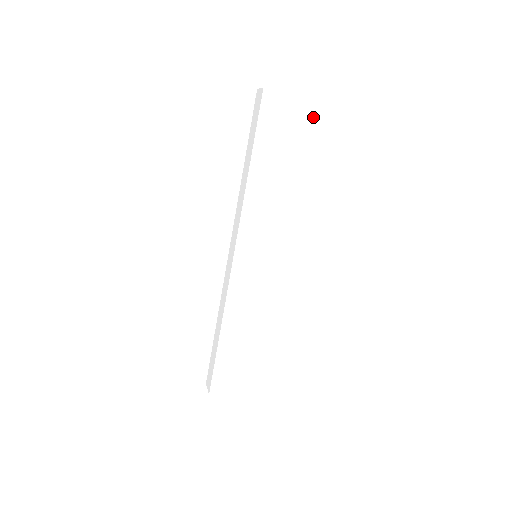
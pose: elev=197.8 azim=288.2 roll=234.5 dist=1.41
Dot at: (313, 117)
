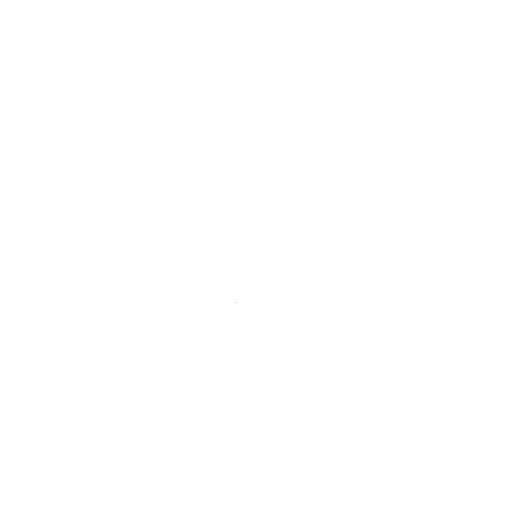
Dot at: (274, 138)
